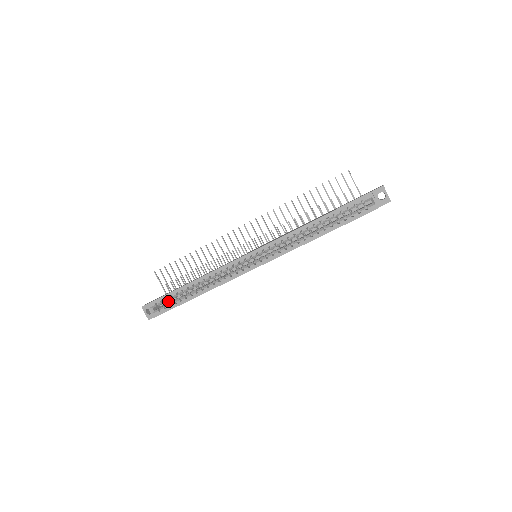
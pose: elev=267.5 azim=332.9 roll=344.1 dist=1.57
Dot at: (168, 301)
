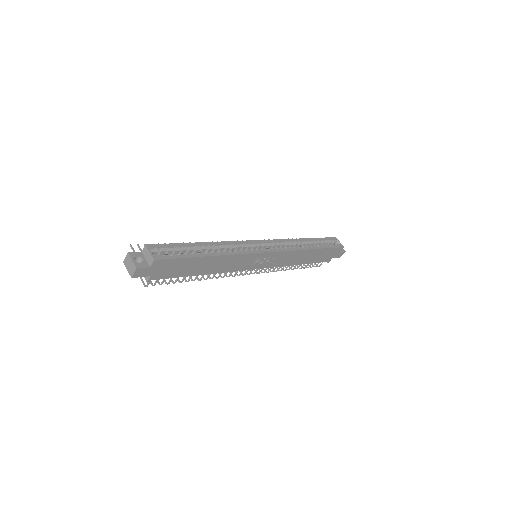
Dot at: occluded
